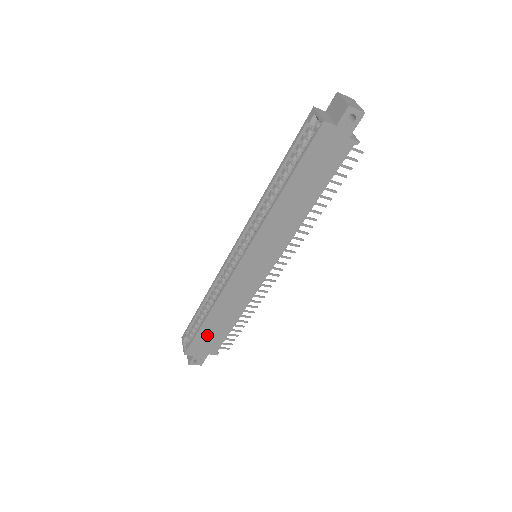
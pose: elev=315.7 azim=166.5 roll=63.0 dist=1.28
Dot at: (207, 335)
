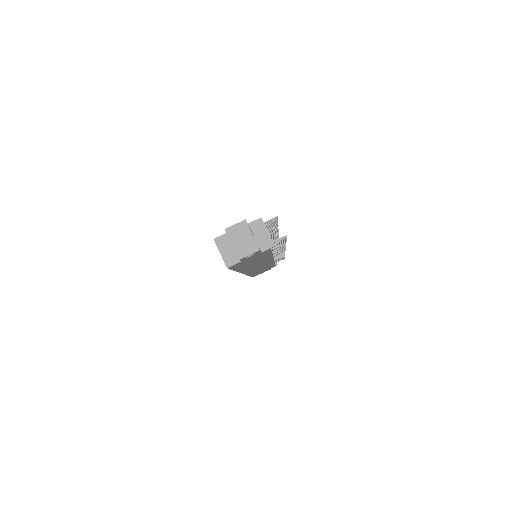
Dot at: (259, 272)
